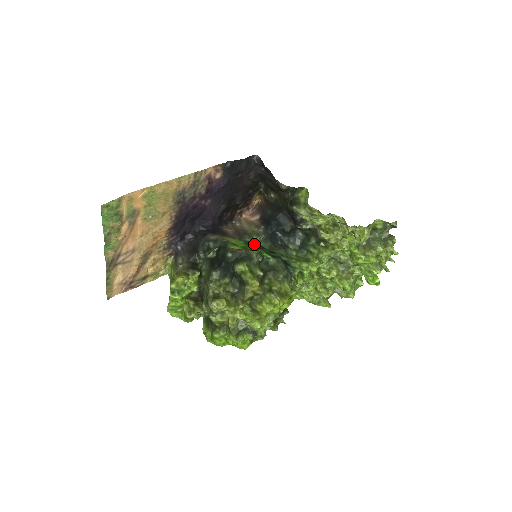
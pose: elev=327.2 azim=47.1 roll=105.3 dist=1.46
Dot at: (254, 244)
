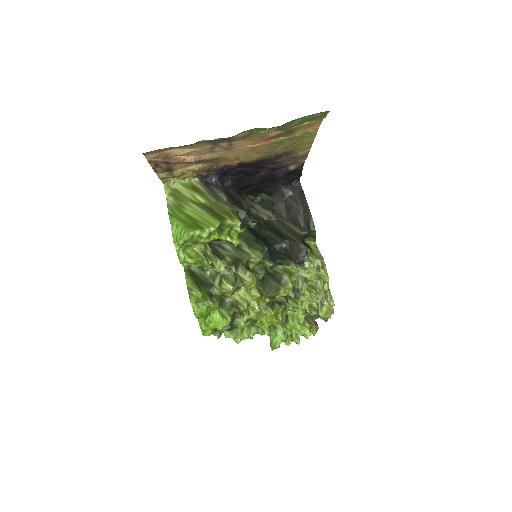
Dot at: occluded
